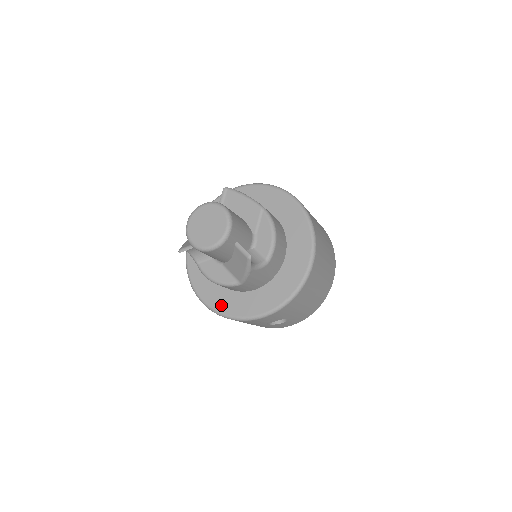
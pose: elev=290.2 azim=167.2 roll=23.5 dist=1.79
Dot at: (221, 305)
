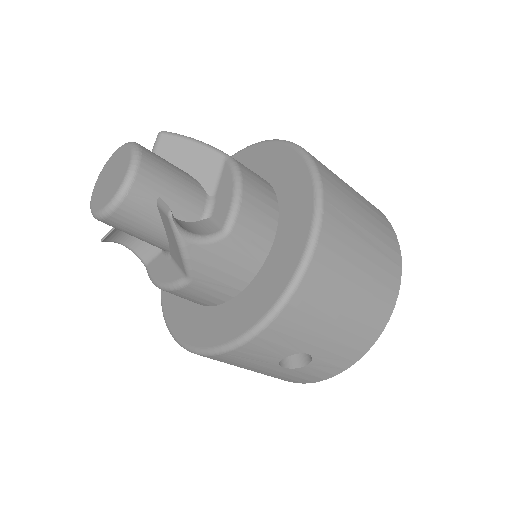
Dot at: (190, 333)
